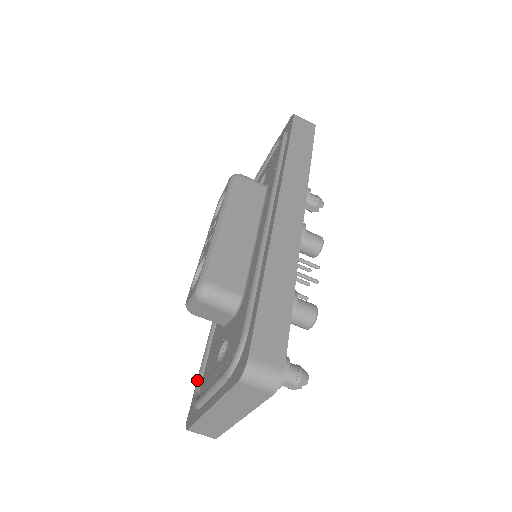
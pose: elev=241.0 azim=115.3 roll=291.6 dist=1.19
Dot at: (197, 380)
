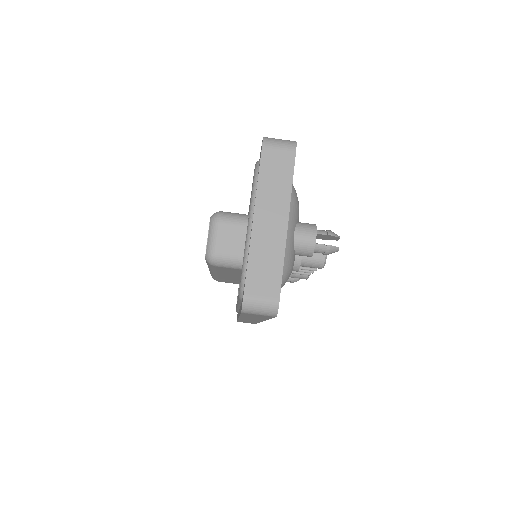
Dot at: occluded
